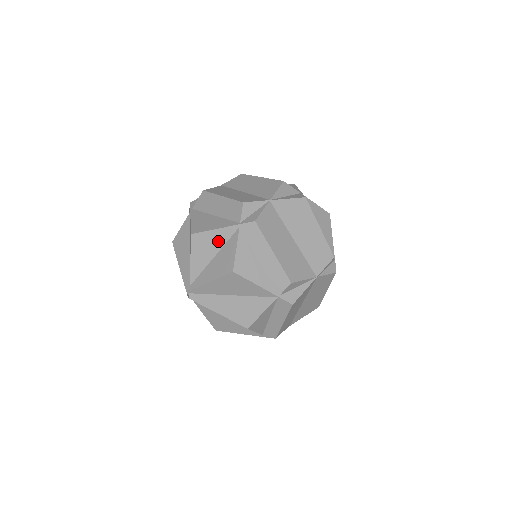
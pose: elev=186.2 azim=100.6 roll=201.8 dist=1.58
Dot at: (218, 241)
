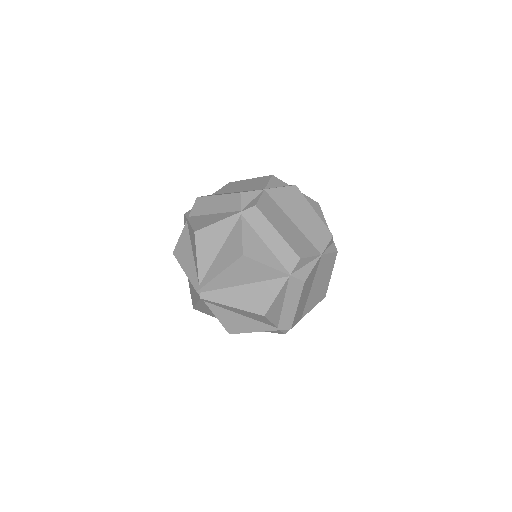
Dot at: (222, 233)
